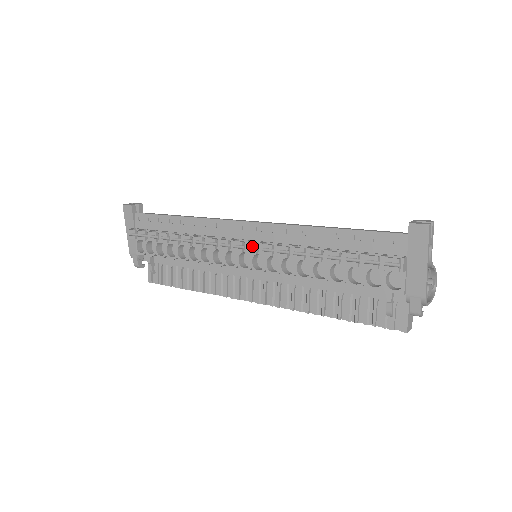
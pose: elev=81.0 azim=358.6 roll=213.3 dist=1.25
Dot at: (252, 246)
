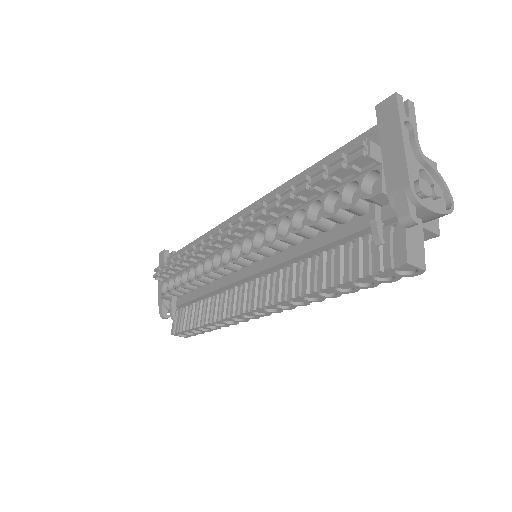
Dot at: (236, 221)
